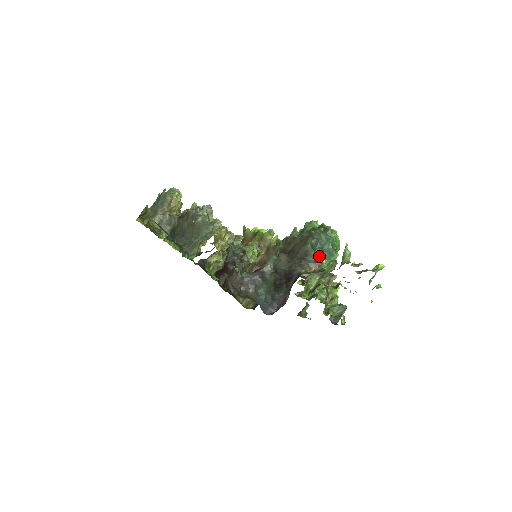
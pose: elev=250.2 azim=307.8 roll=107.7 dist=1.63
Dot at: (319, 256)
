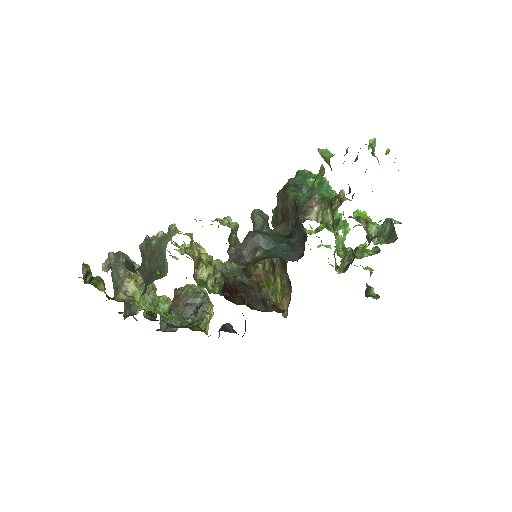
Dot at: occluded
